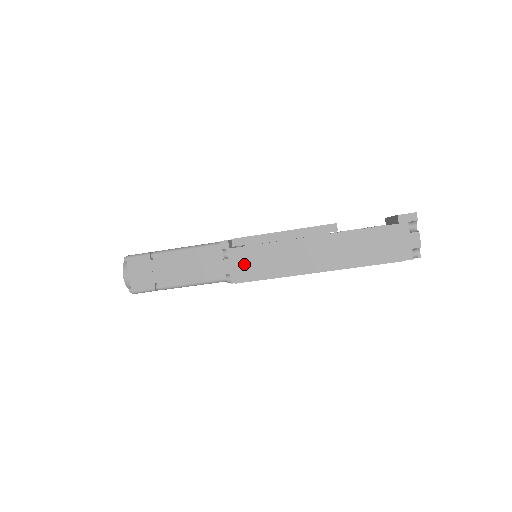
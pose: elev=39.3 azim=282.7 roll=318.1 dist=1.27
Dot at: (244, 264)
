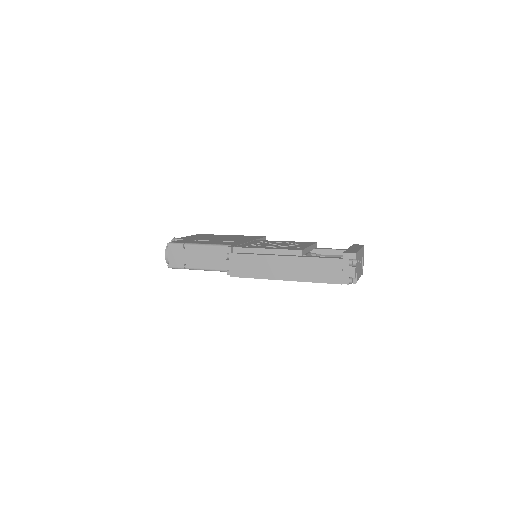
Dot at: (239, 265)
